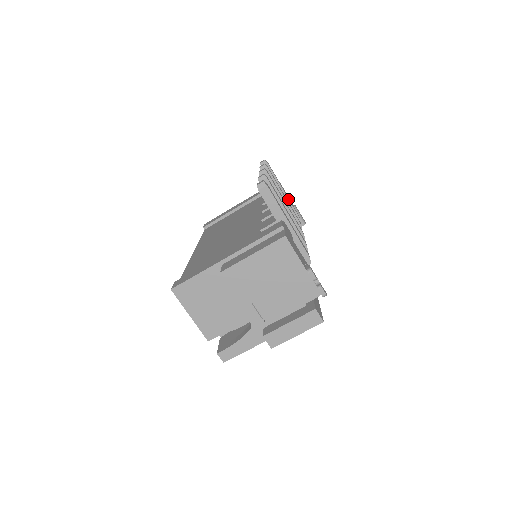
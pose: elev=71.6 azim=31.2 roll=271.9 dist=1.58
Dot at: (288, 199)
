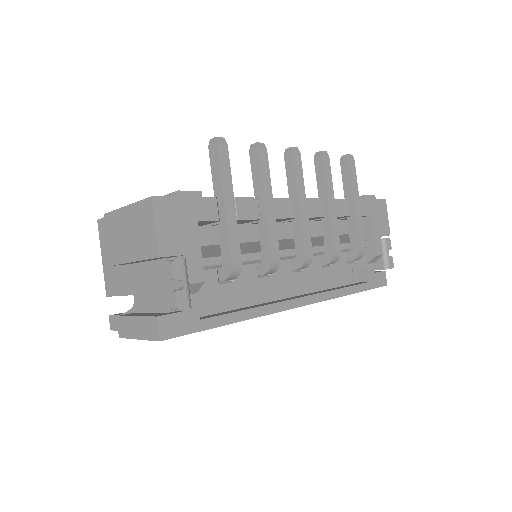
Dot at: (355, 216)
